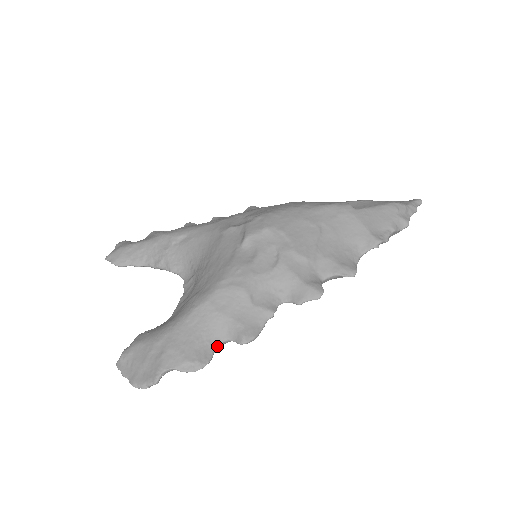
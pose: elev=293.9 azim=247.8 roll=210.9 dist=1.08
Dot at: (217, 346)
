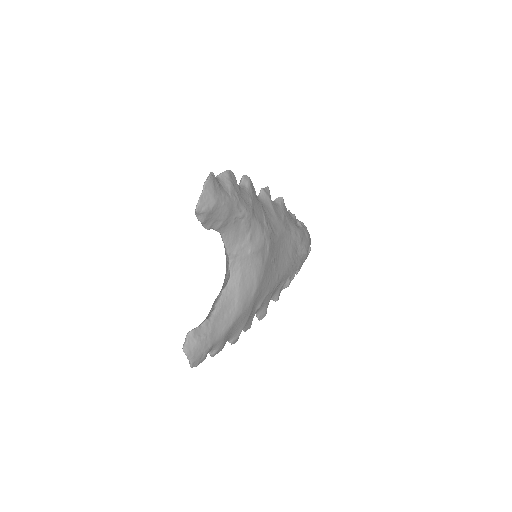
Dot at: occluded
